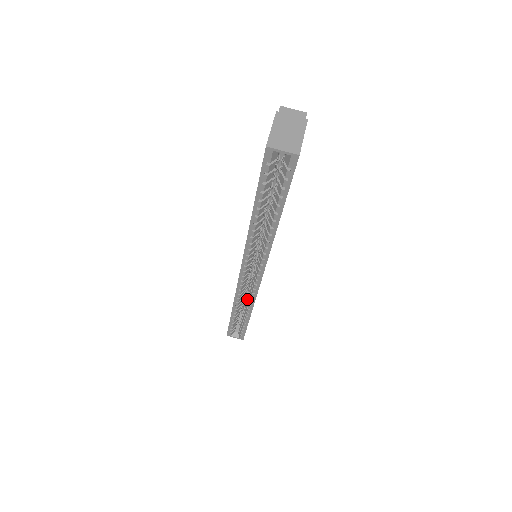
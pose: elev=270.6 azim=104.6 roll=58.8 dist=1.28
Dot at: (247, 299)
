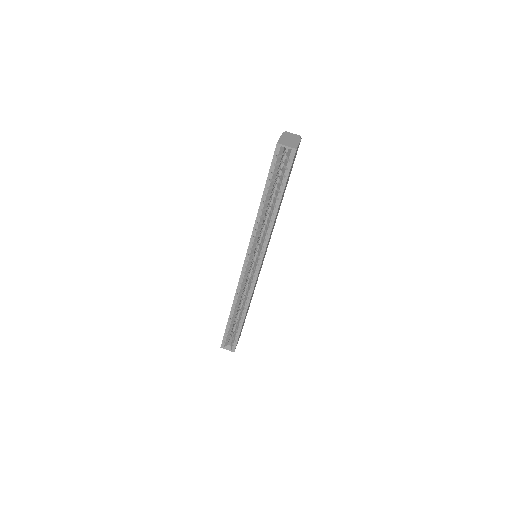
Dot at: (244, 298)
